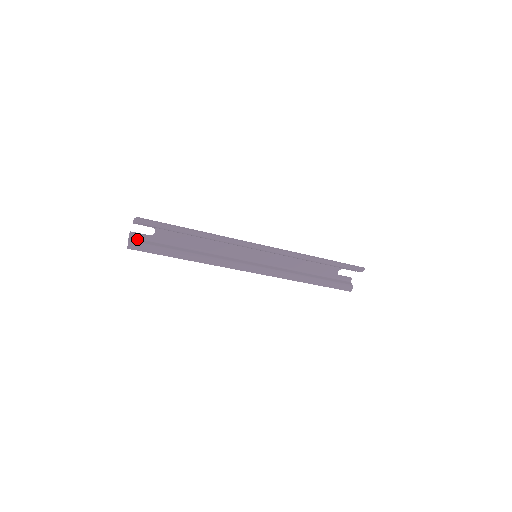
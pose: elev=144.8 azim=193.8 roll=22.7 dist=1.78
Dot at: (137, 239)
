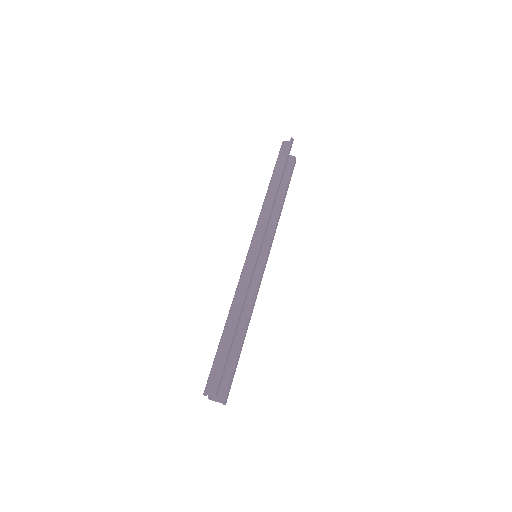
Dot at: occluded
